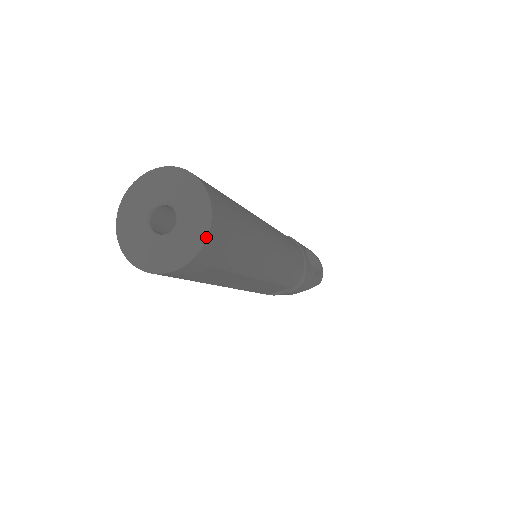
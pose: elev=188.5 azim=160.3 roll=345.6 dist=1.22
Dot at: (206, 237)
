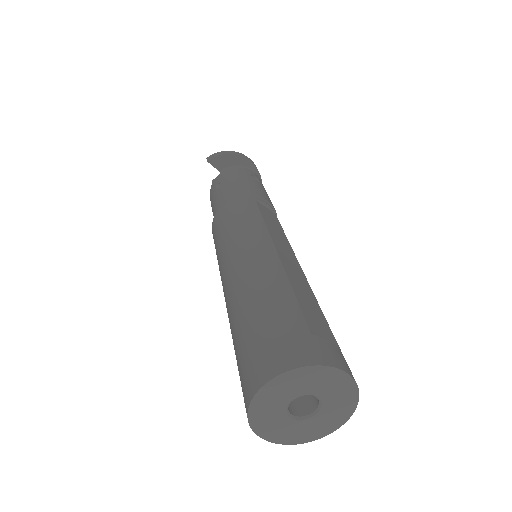
Dot at: occluded
